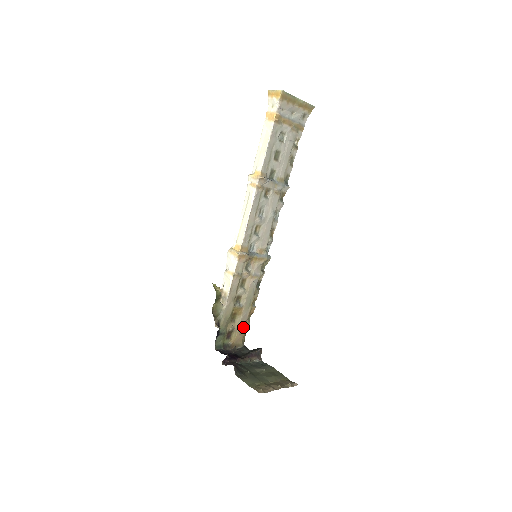
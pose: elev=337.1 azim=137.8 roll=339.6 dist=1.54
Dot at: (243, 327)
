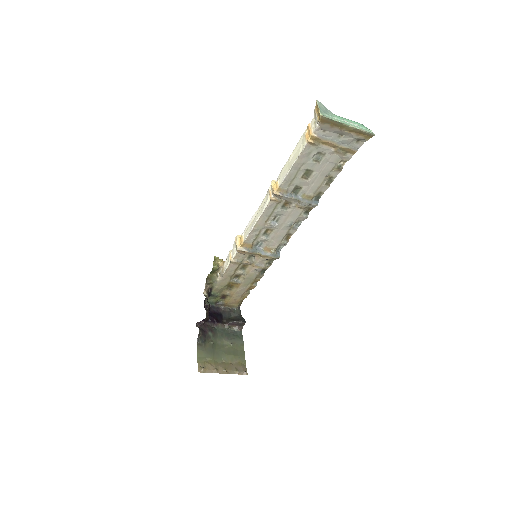
Dot at: (240, 296)
